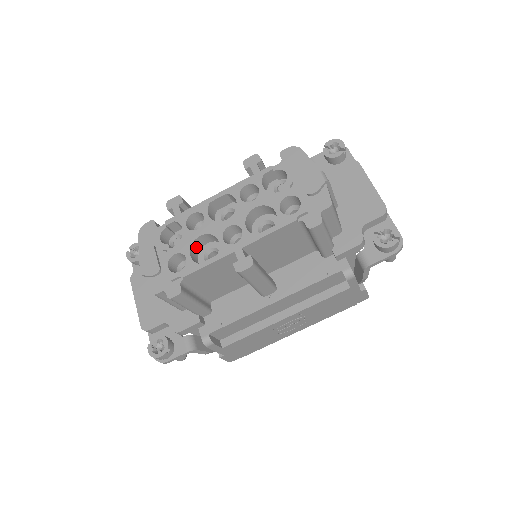
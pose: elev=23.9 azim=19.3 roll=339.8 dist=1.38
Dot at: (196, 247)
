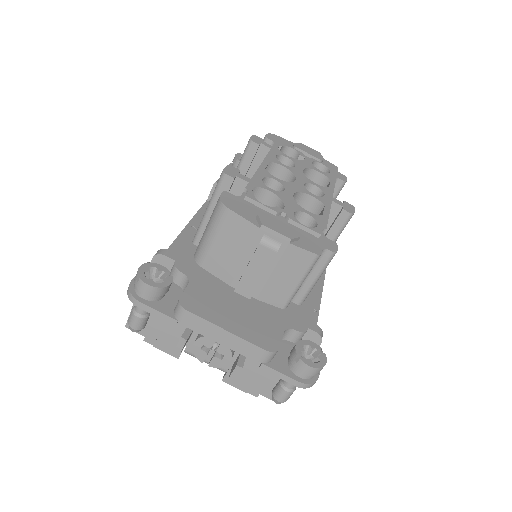
Dot at: occluded
